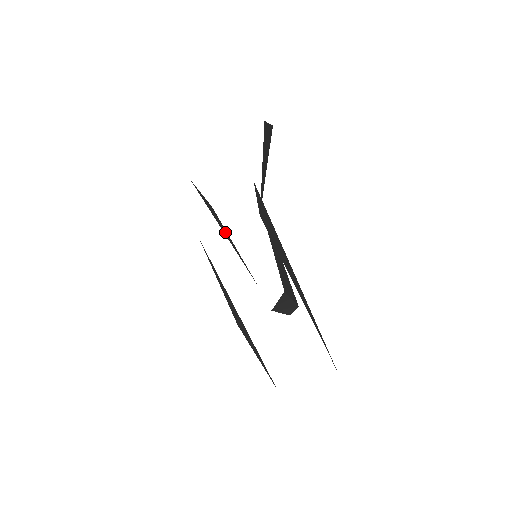
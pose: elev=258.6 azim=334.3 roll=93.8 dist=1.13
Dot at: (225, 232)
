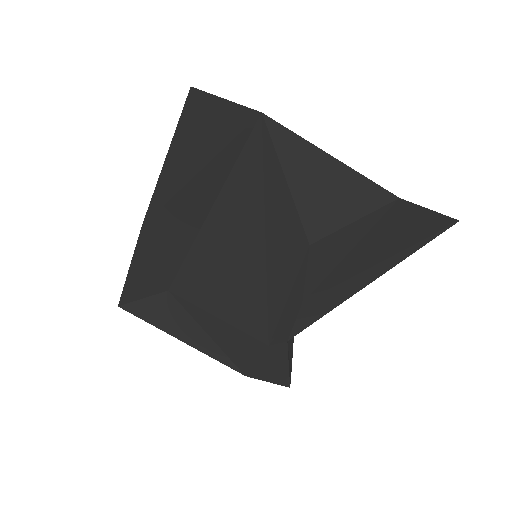
Dot at: (186, 328)
